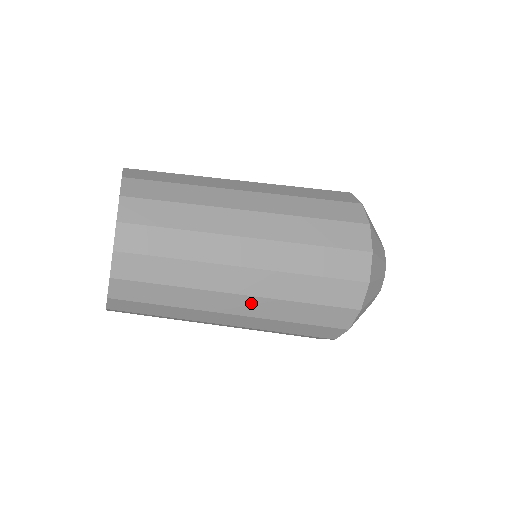
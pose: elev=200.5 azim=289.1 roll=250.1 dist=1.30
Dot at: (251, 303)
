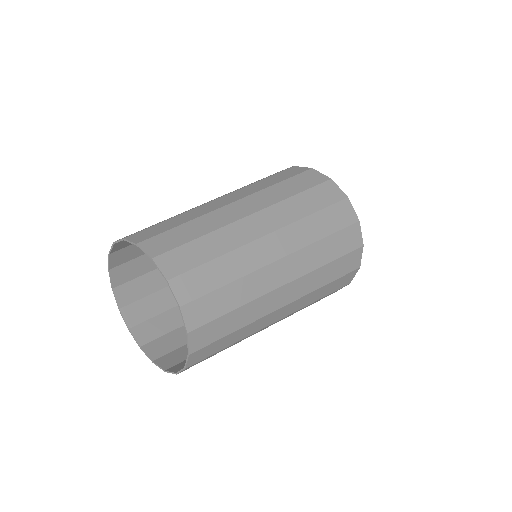
Dot at: (291, 307)
